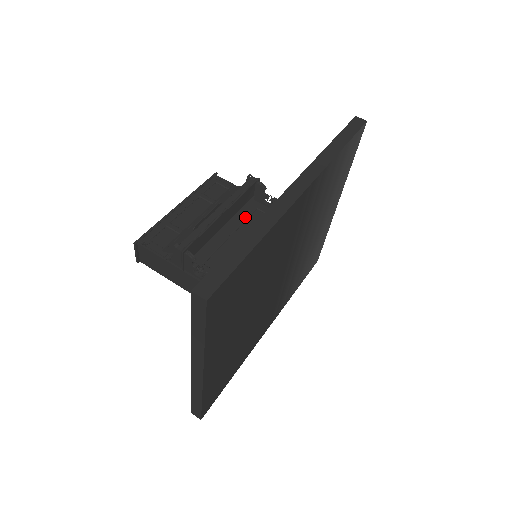
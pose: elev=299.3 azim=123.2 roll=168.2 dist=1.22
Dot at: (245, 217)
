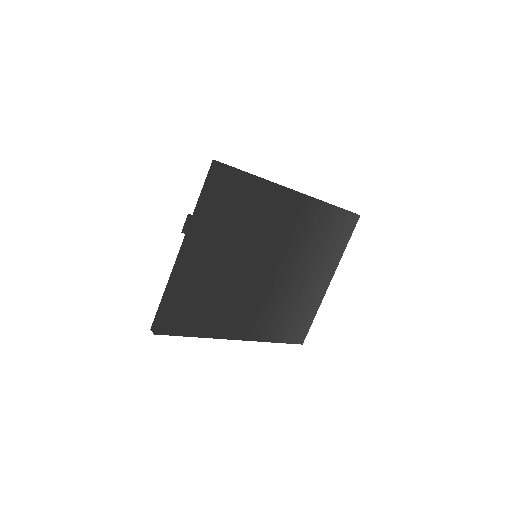
Dot at: occluded
